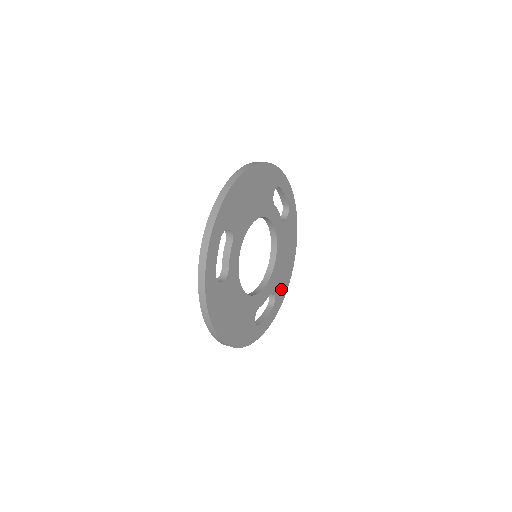
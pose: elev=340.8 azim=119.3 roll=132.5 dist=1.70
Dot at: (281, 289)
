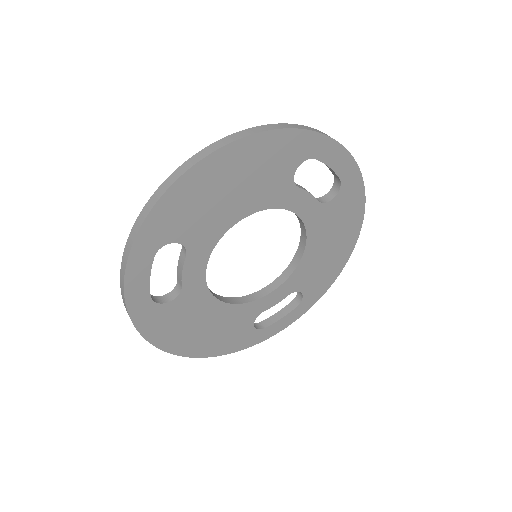
Dot at: (318, 283)
